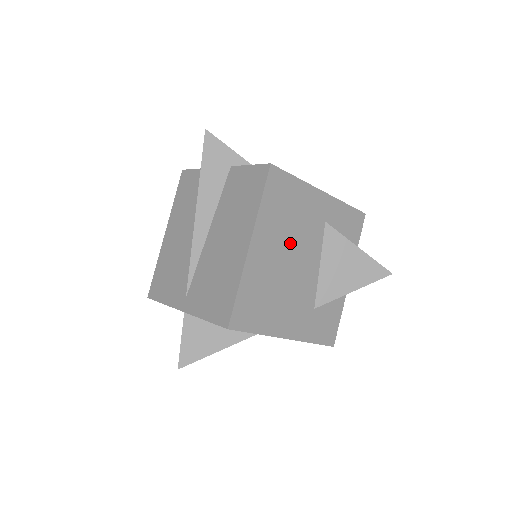
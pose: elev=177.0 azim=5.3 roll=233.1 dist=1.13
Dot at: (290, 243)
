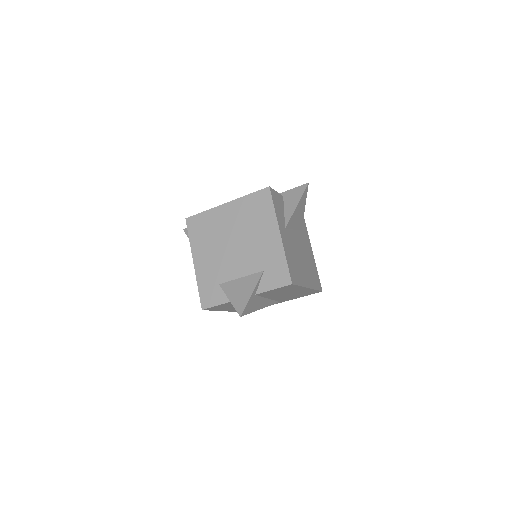
Dot at: (299, 258)
